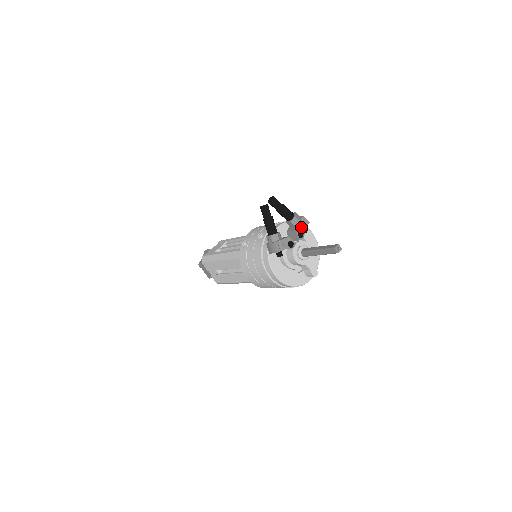
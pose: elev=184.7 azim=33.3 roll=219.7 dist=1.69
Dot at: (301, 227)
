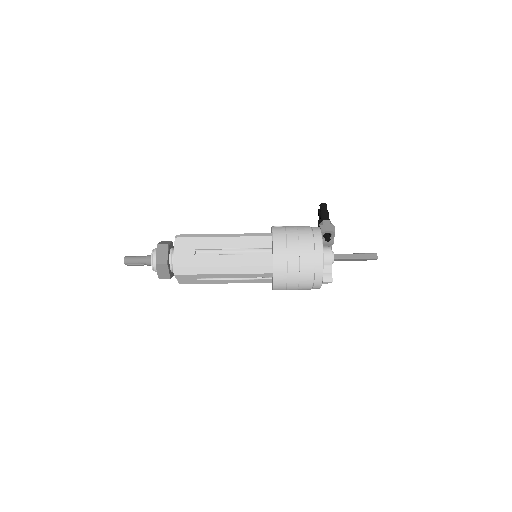
Dot at: occluded
